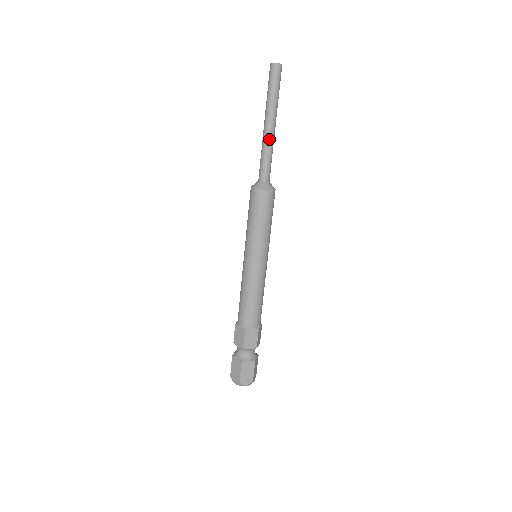
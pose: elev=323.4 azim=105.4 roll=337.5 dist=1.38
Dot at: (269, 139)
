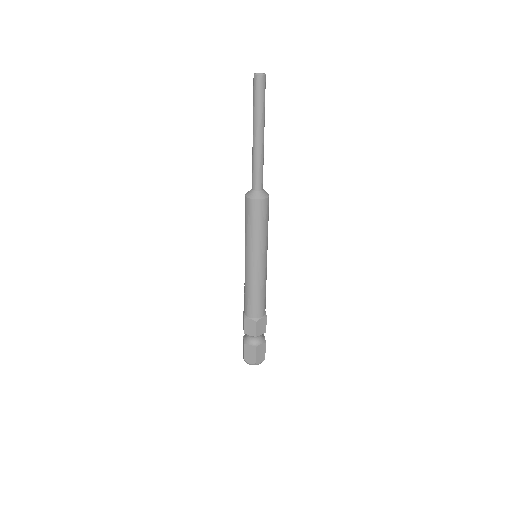
Dot at: (261, 150)
